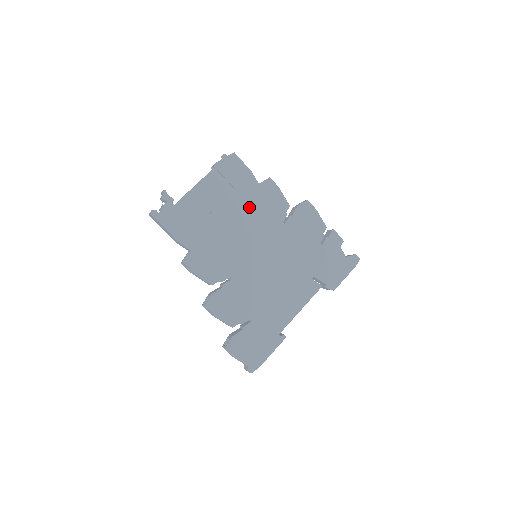
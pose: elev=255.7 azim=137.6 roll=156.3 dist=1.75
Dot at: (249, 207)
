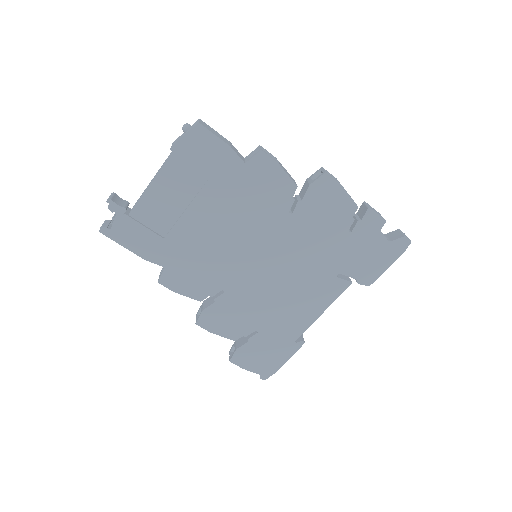
Dot at: (235, 199)
